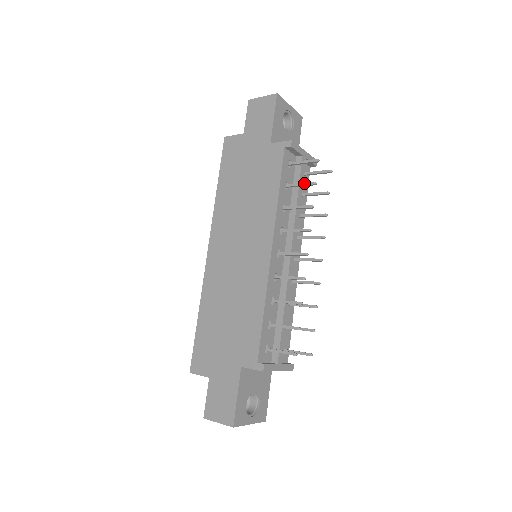
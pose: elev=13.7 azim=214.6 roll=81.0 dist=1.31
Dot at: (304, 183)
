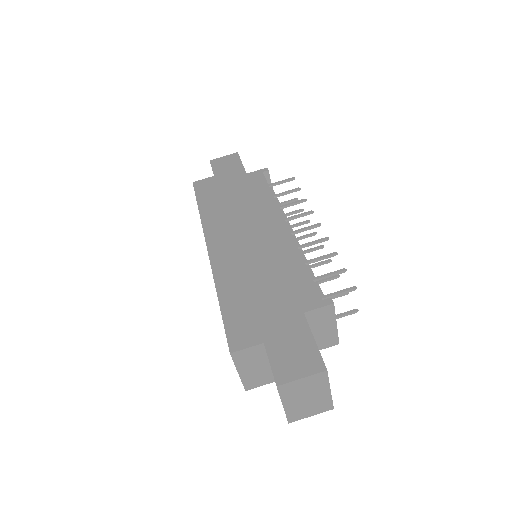
Dot at: (289, 190)
